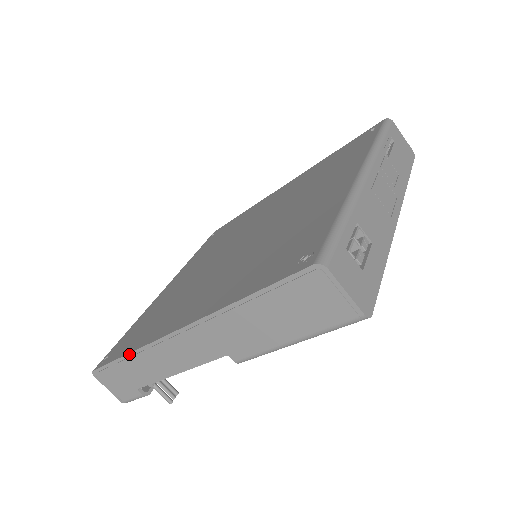
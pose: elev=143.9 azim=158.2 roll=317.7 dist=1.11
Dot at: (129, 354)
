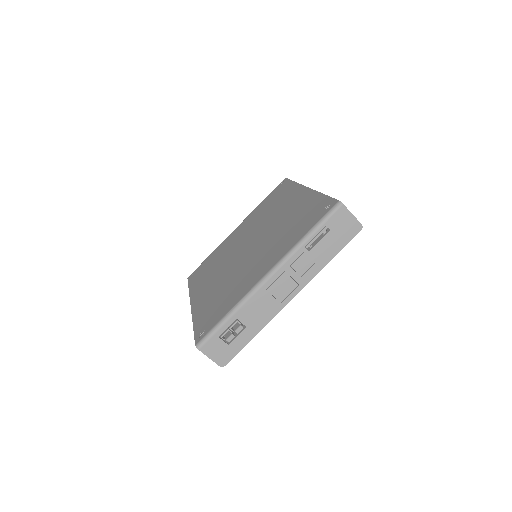
Dot at: (189, 290)
